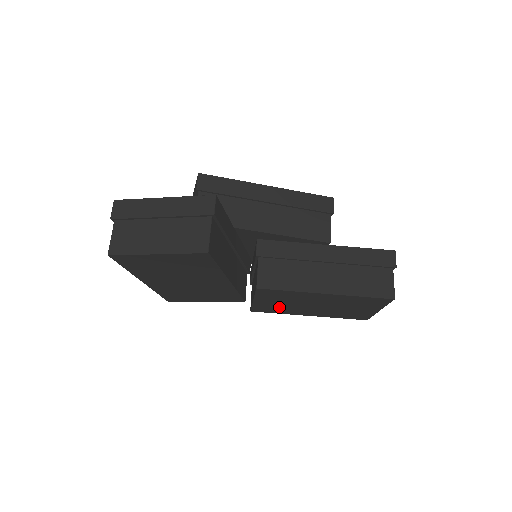
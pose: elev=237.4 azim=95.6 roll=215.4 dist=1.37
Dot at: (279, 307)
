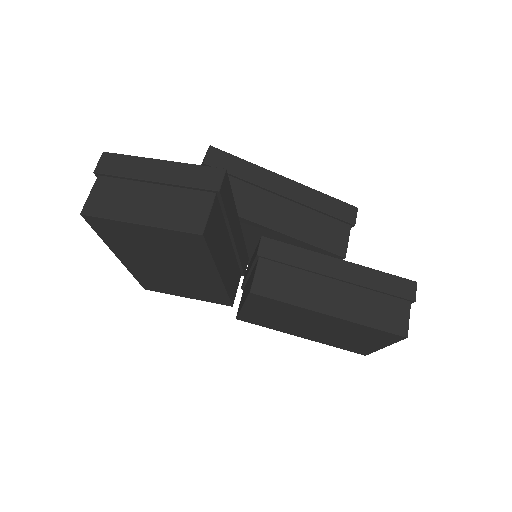
Dot at: (270, 320)
